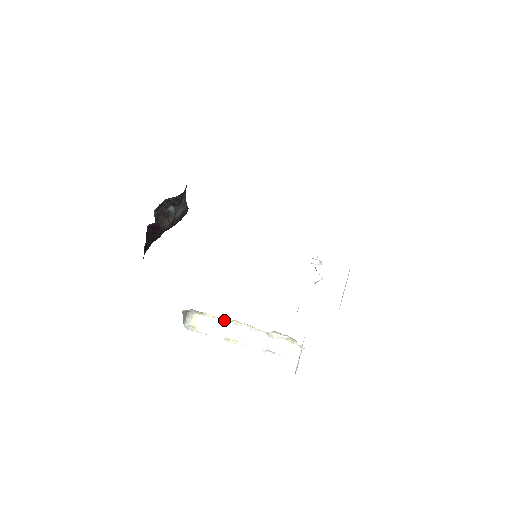
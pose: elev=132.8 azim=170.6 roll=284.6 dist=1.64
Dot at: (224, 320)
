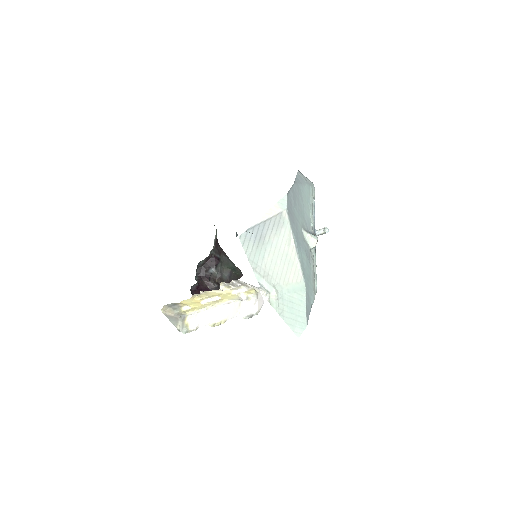
Dot at: (190, 301)
